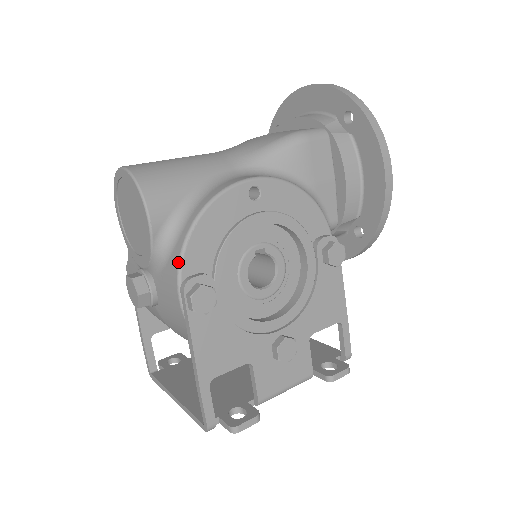
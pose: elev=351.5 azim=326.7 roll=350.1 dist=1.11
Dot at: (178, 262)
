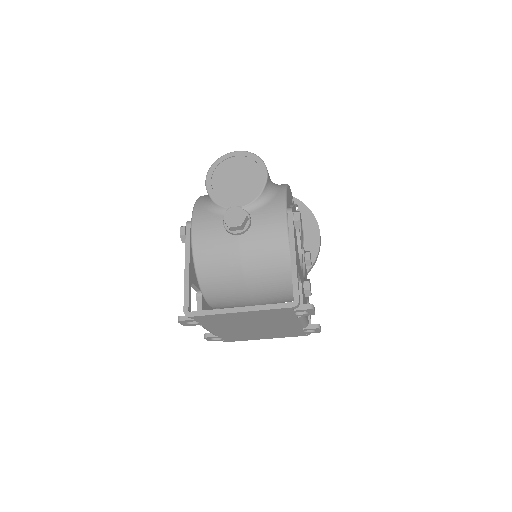
Dot at: (285, 198)
